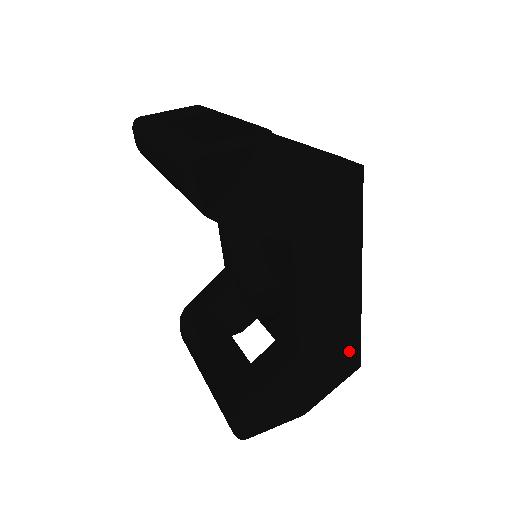
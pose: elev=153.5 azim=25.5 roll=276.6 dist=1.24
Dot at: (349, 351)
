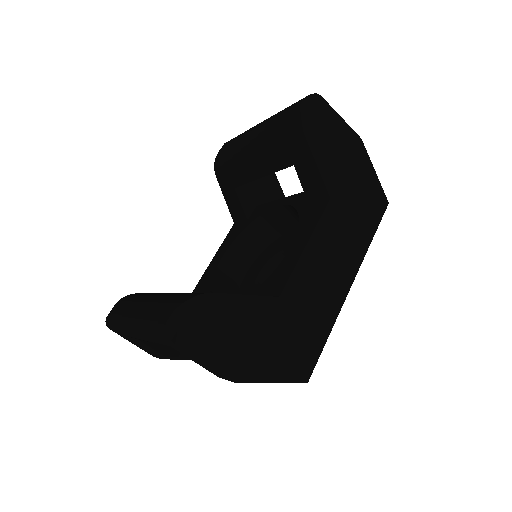
Dot at: (310, 349)
